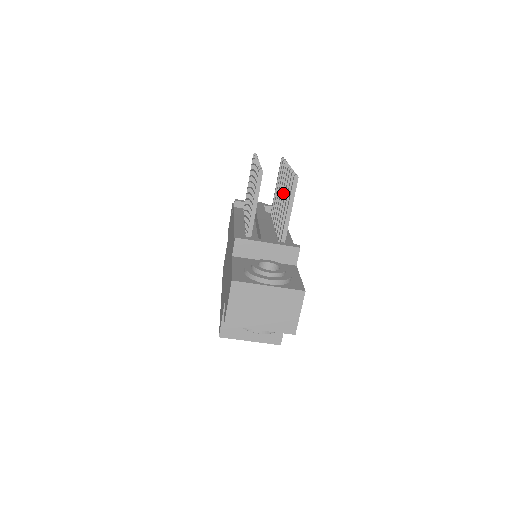
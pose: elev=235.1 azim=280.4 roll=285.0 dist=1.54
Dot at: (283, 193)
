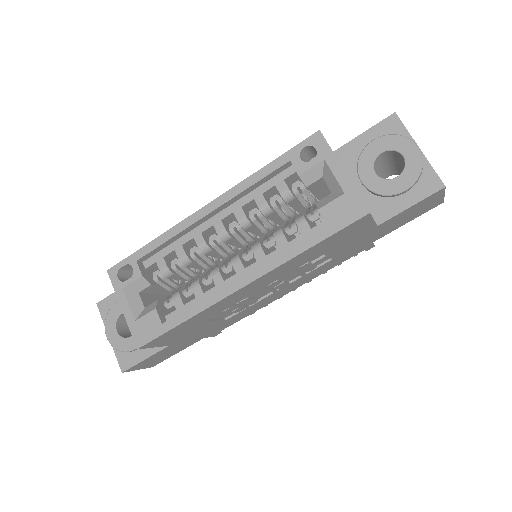
Dot at: occluded
